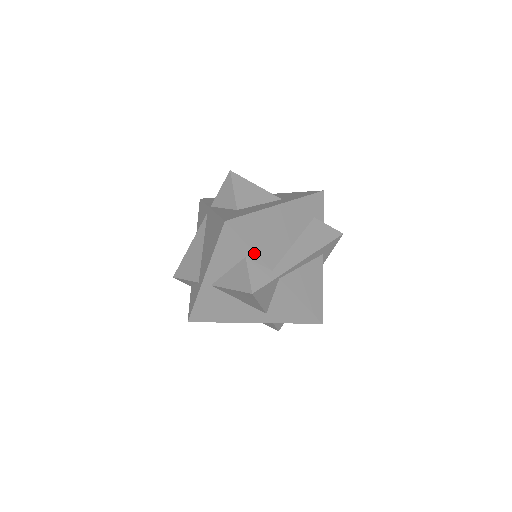
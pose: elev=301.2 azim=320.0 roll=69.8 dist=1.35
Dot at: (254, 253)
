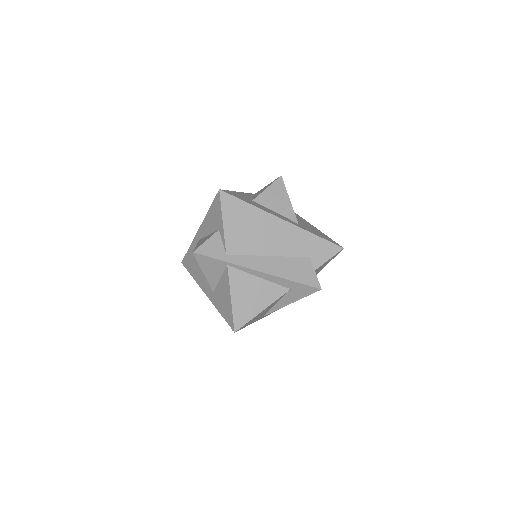
Dot at: (223, 230)
